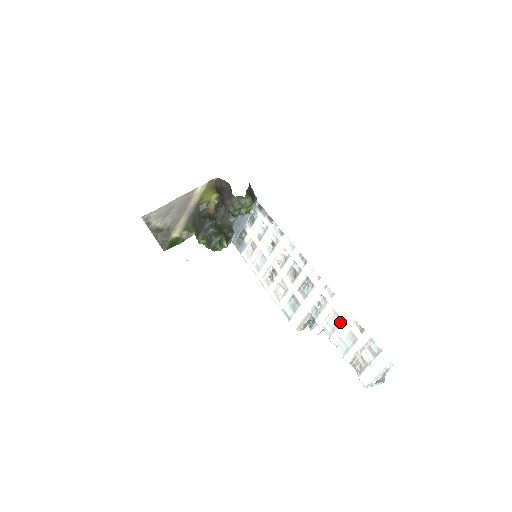
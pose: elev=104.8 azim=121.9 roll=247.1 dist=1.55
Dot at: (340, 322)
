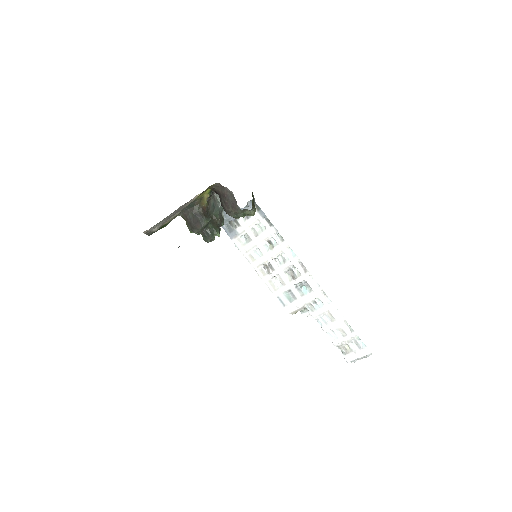
Dot at: (334, 321)
